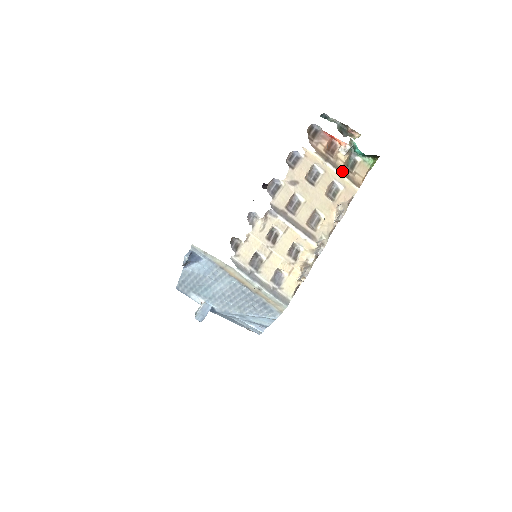
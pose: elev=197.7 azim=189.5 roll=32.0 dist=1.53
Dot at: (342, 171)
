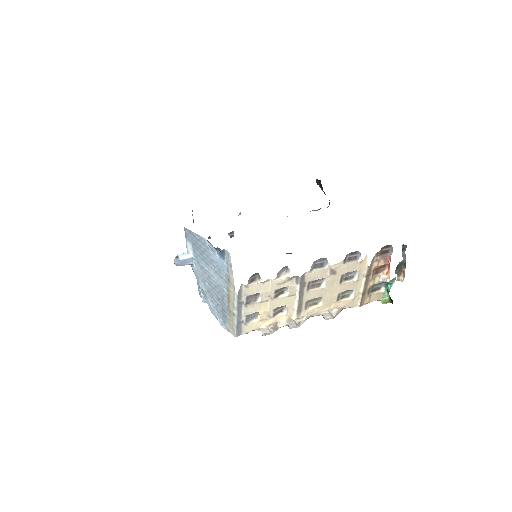
Dot at: (365, 289)
